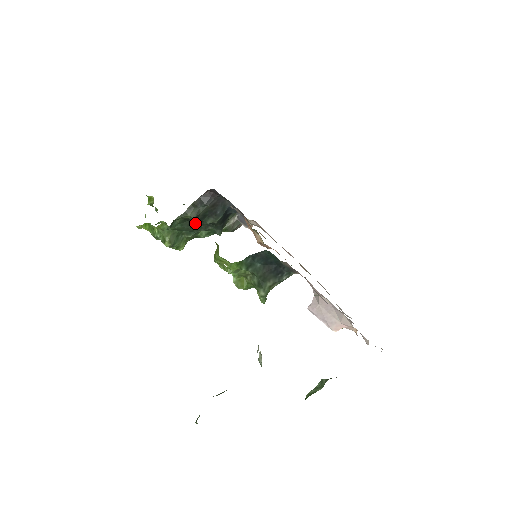
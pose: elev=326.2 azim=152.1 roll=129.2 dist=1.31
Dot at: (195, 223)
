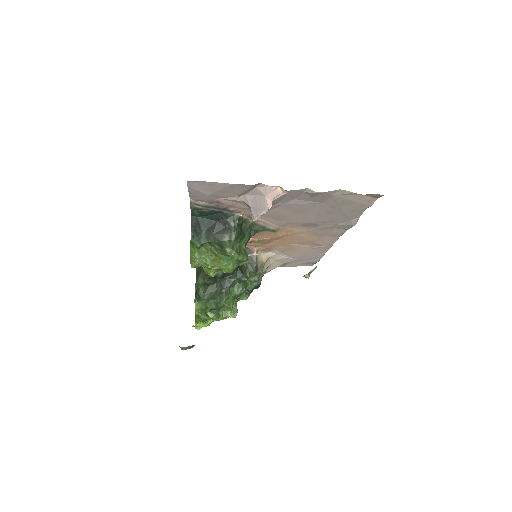
Dot at: (216, 284)
